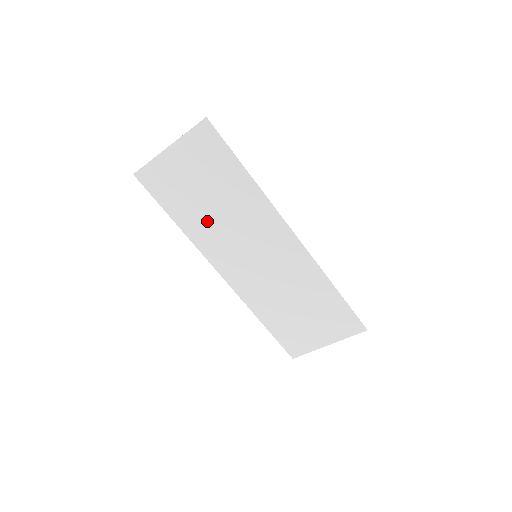
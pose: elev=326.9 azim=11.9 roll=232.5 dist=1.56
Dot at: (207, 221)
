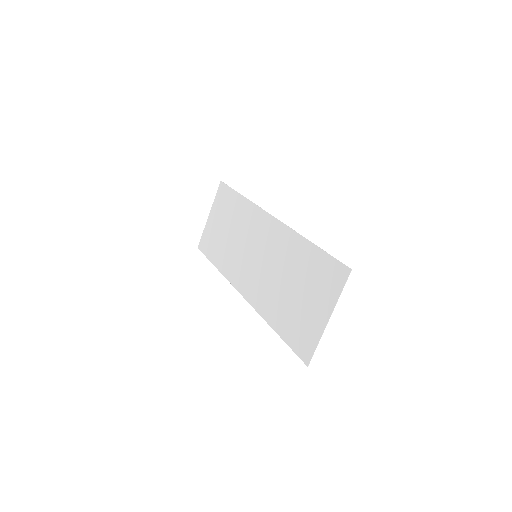
Dot at: (229, 250)
